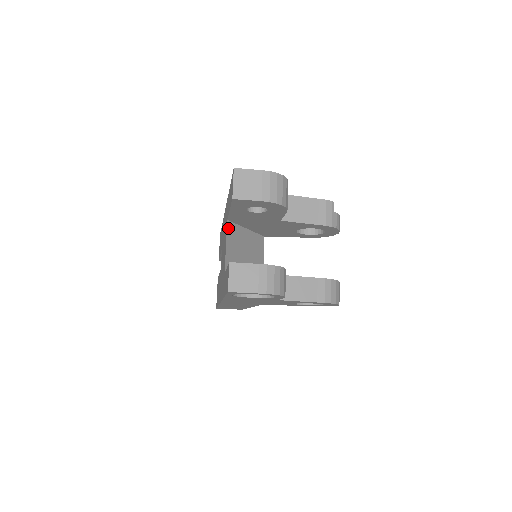
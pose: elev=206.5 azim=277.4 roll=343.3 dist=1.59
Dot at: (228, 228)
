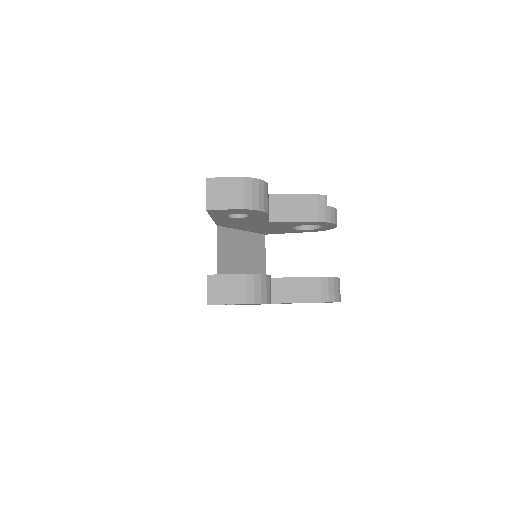
Dot at: (218, 234)
